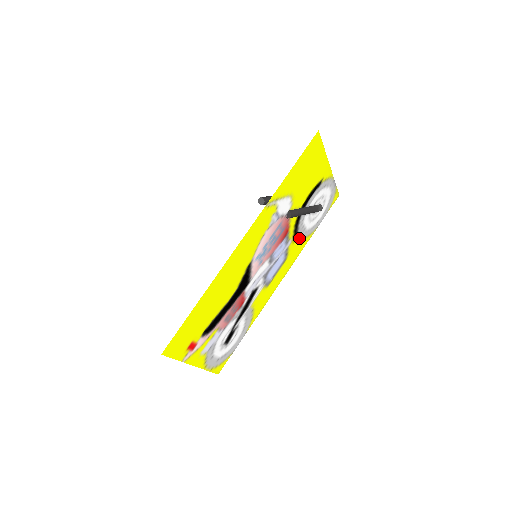
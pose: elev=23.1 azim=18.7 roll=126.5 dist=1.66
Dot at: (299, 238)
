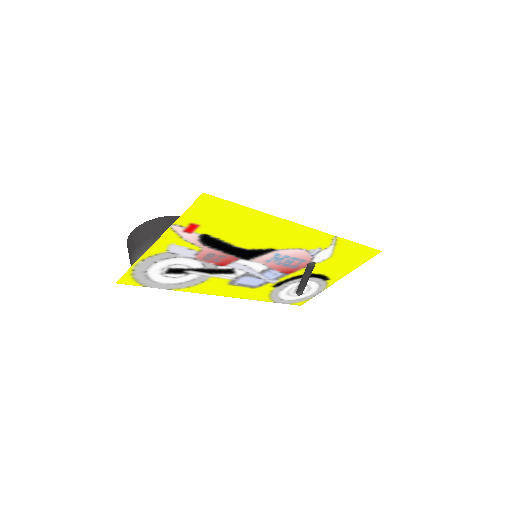
Dot at: (273, 289)
